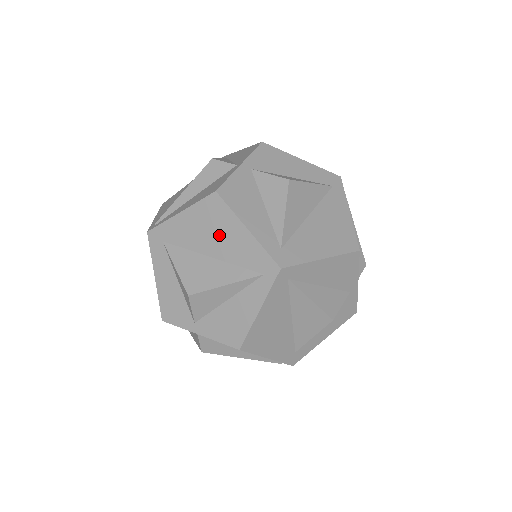
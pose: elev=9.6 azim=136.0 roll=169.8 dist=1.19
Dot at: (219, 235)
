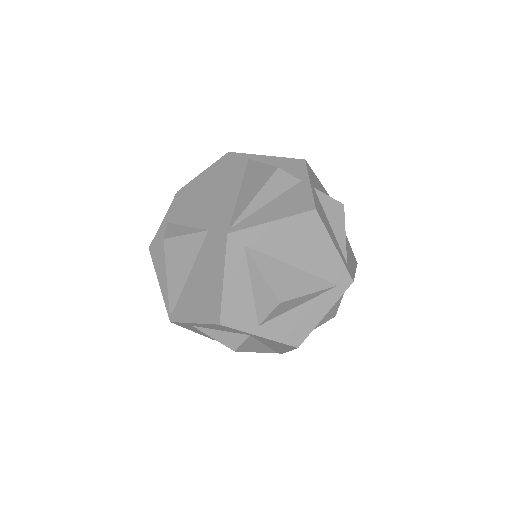
Dot at: (308, 248)
